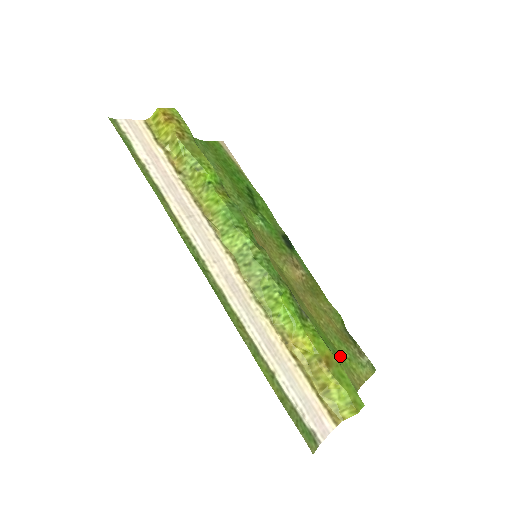
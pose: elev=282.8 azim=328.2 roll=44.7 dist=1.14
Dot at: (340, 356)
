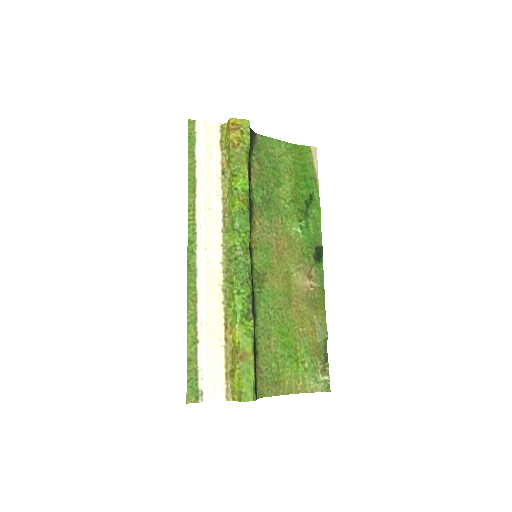
Dot at: (296, 362)
